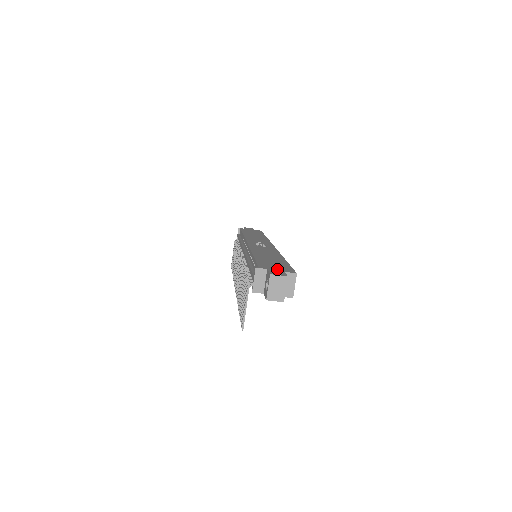
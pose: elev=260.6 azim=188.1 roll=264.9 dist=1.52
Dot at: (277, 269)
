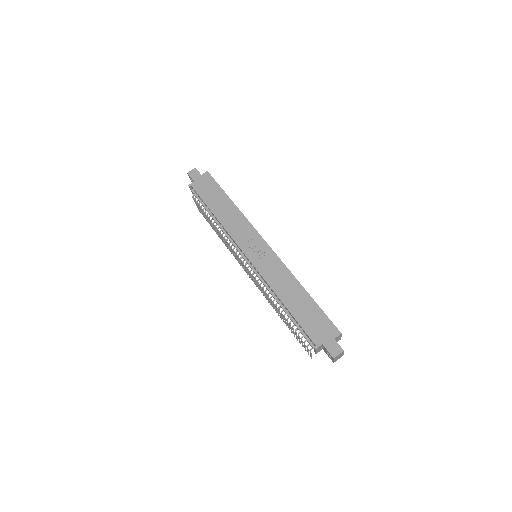
Dot at: (327, 337)
